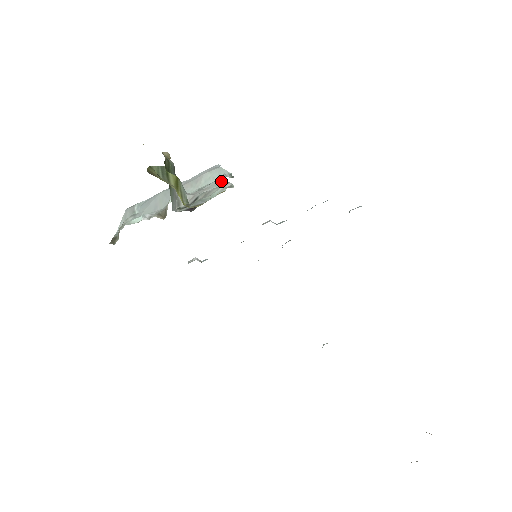
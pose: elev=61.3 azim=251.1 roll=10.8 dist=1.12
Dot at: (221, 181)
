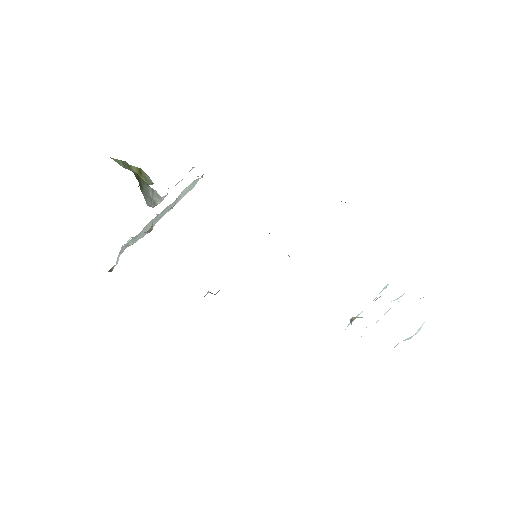
Dot at: occluded
